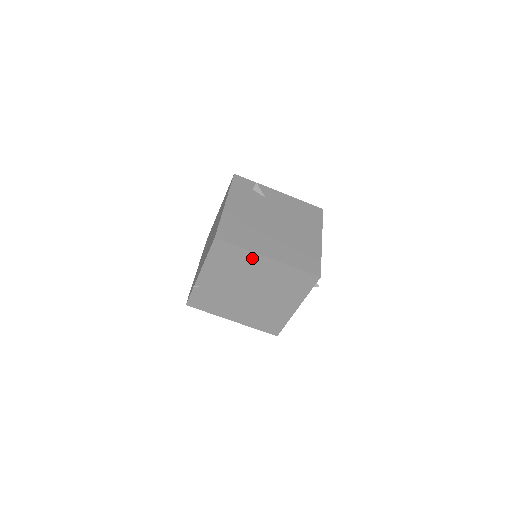
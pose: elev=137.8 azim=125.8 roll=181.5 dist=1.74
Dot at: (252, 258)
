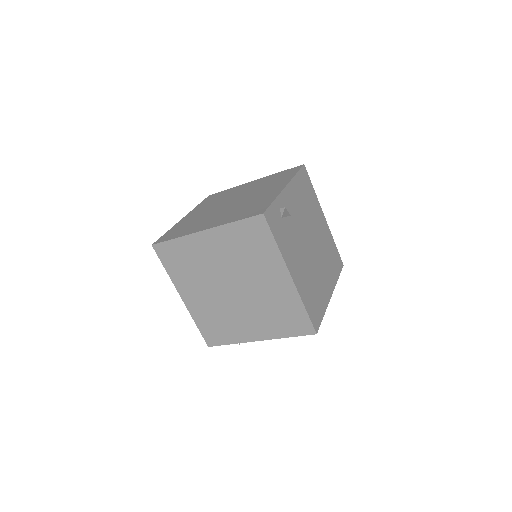
Dot at: occluded
